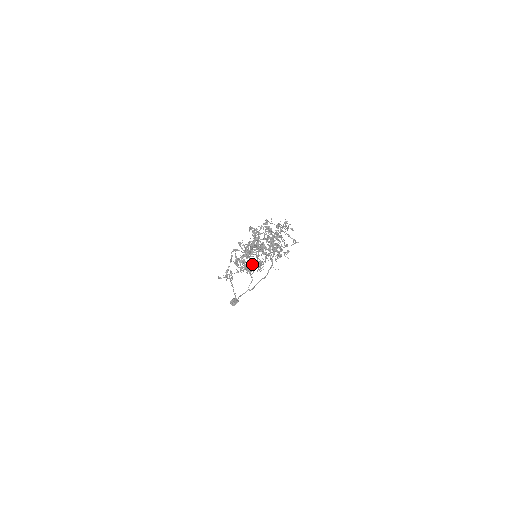
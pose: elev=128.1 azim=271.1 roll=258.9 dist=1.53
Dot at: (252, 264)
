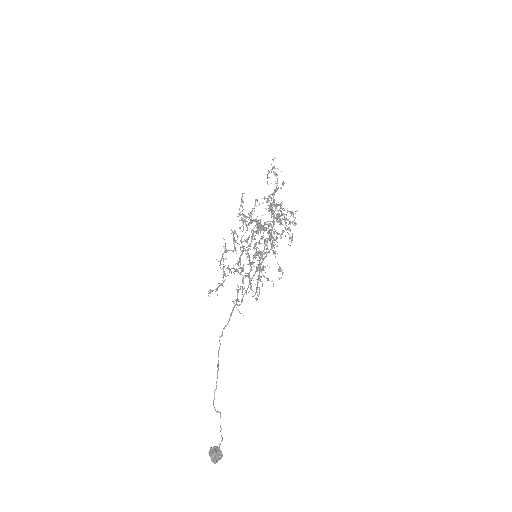
Dot at: (250, 265)
